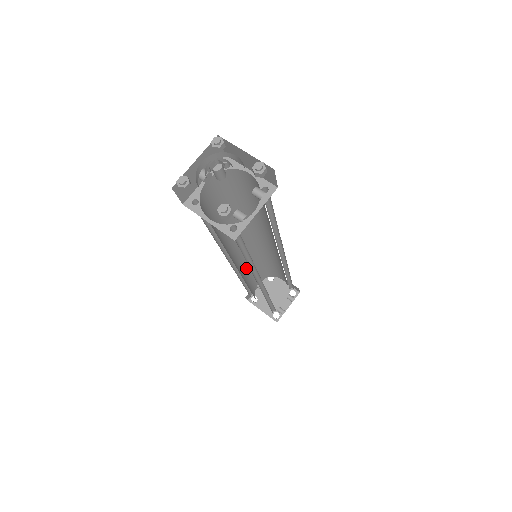
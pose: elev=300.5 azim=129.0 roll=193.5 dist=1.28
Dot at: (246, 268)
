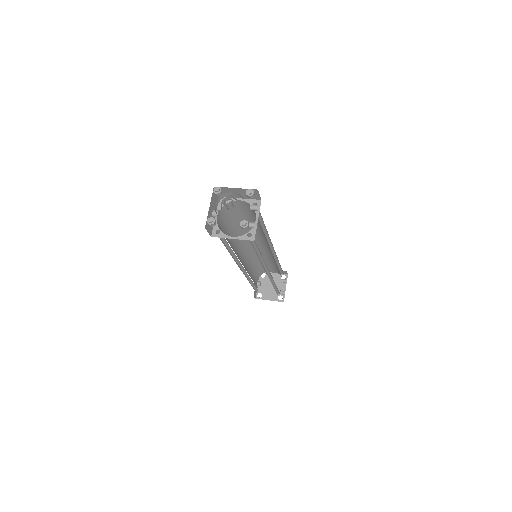
Dot at: (248, 272)
